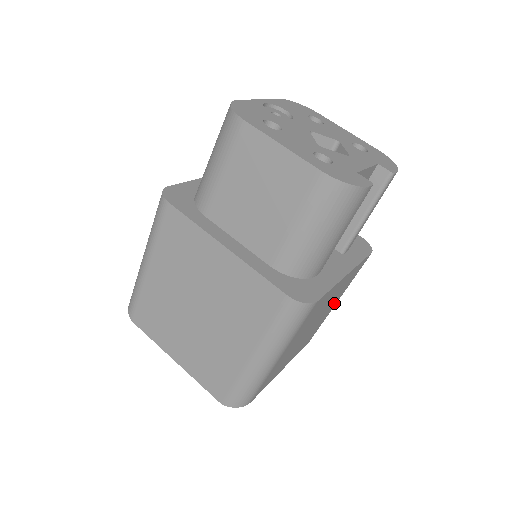
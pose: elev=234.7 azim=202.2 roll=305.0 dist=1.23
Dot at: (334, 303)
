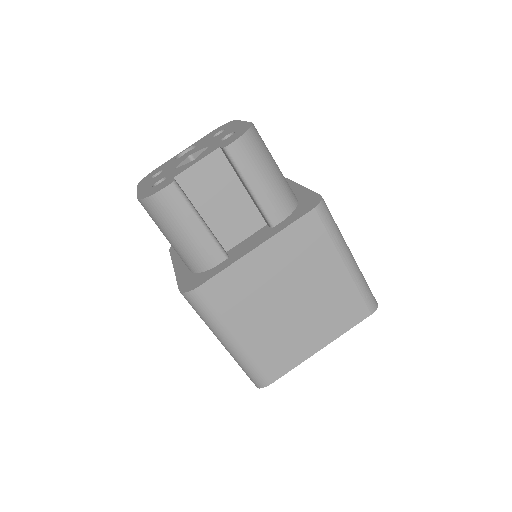
Dot at: (330, 270)
